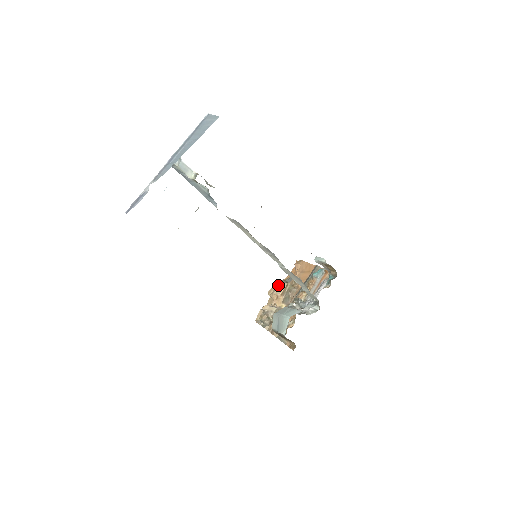
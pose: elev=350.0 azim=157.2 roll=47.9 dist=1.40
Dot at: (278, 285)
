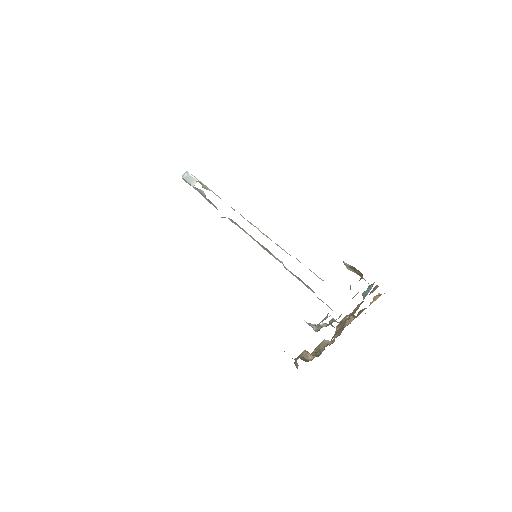
Dot at: occluded
